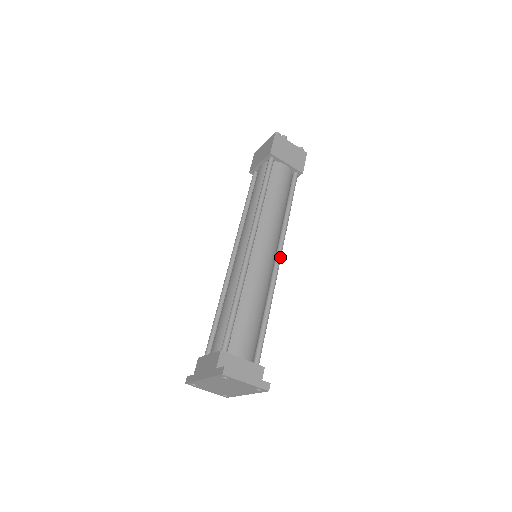
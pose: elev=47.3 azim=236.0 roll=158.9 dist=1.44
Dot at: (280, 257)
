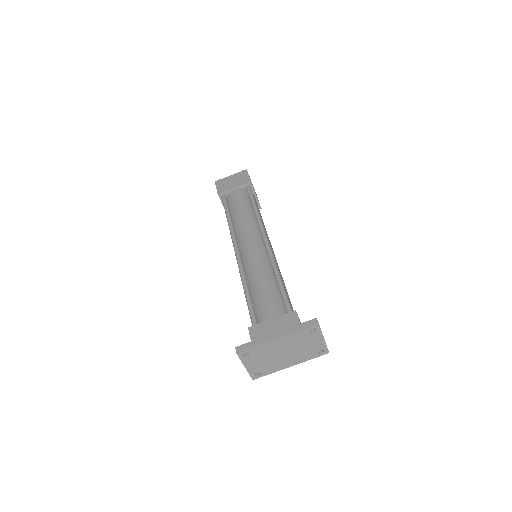
Dot at: occluded
